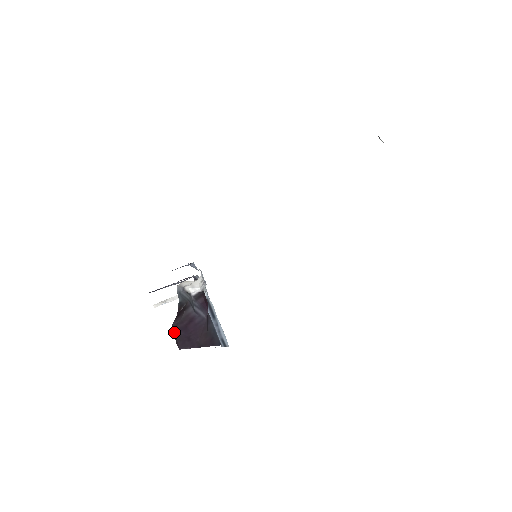
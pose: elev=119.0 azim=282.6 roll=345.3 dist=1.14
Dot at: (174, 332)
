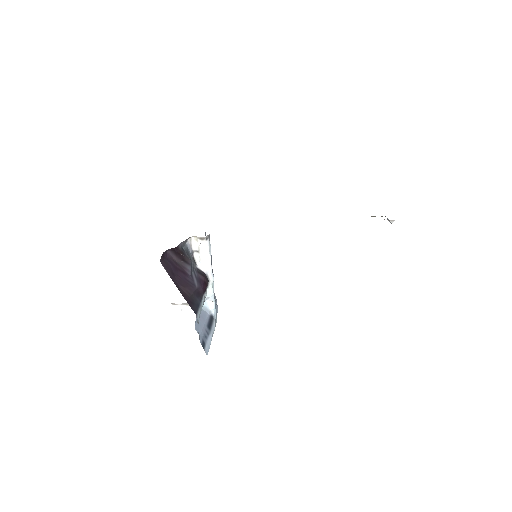
Dot at: (165, 256)
